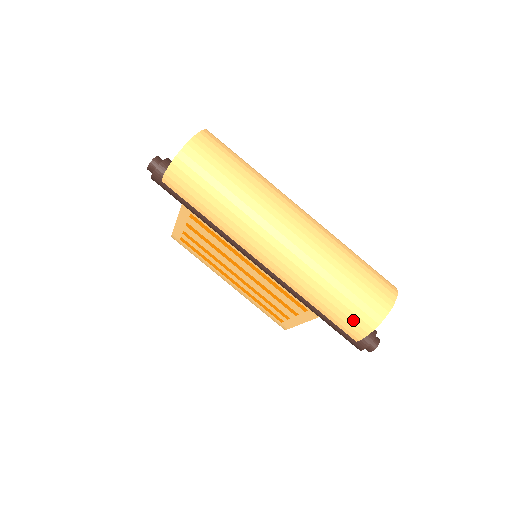
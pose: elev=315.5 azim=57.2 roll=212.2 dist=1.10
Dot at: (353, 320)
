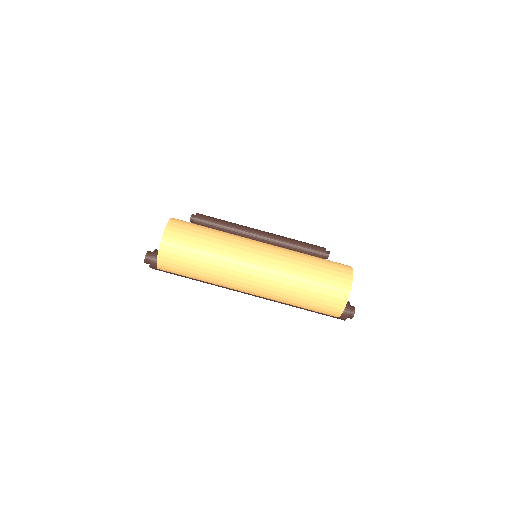
Dot at: (327, 309)
